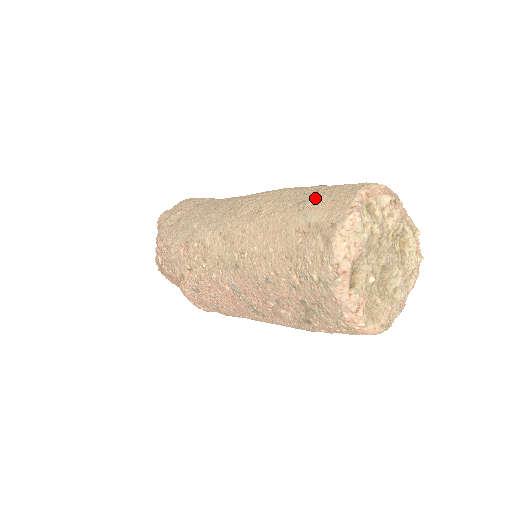
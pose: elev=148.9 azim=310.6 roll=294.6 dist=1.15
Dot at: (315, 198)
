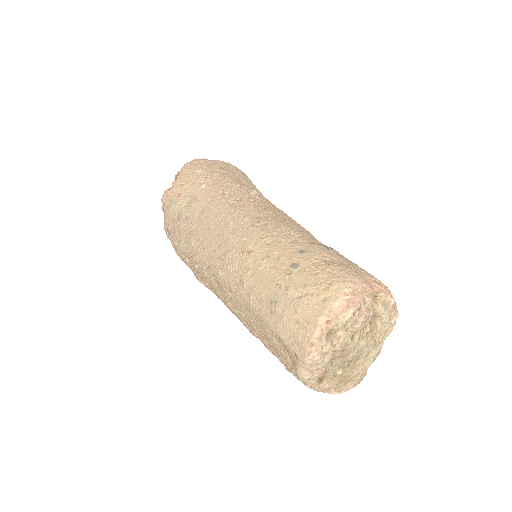
Dot at: (284, 304)
